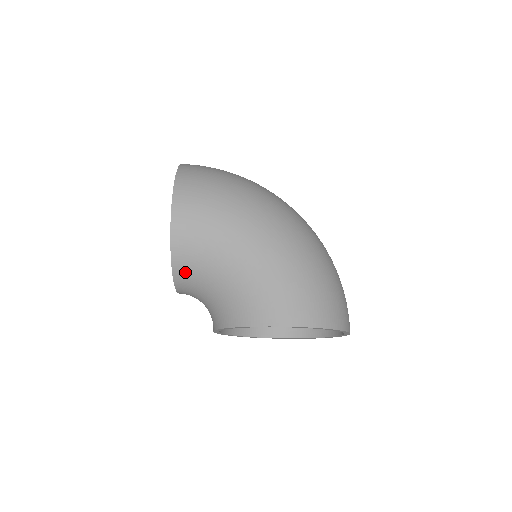
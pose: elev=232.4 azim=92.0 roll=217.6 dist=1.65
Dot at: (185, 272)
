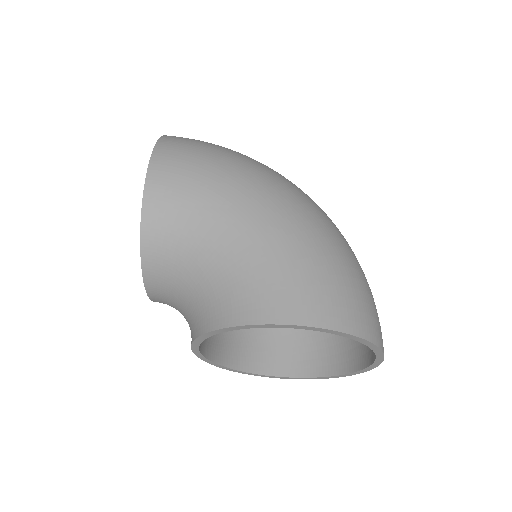
Dot at: (158, 256)
